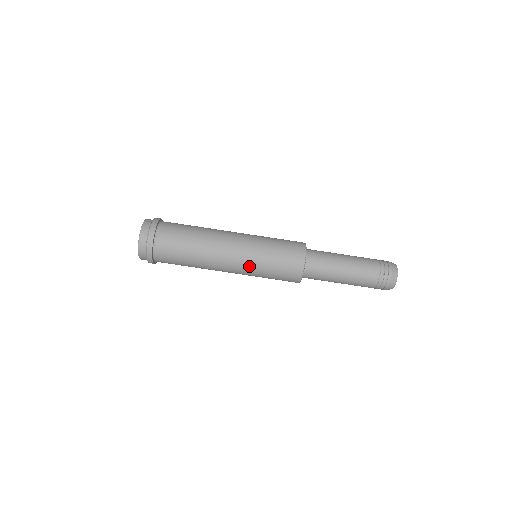
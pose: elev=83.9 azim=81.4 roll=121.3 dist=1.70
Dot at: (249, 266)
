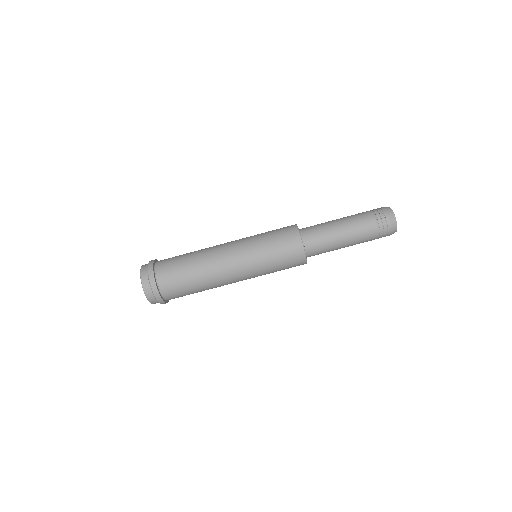
Dot at: (255, 275)
